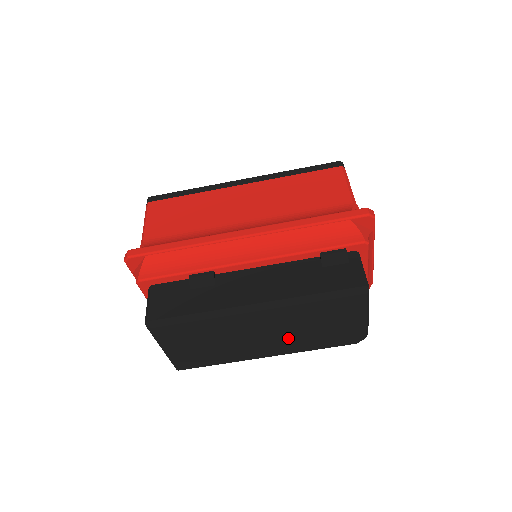
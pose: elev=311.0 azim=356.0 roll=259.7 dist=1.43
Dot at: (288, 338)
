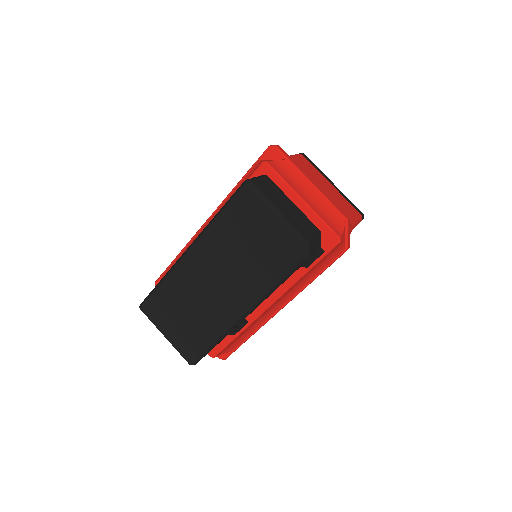
Dot at: (236, 278)
